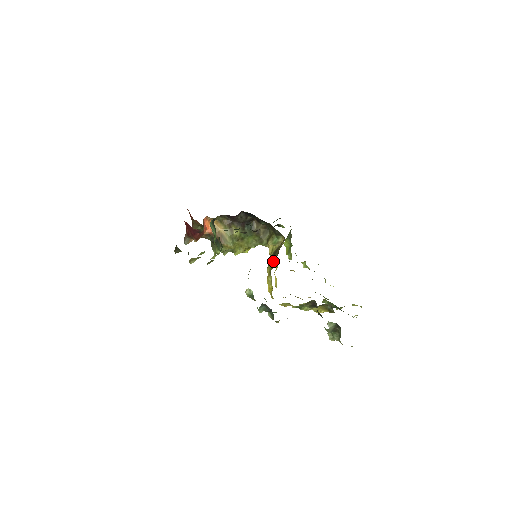
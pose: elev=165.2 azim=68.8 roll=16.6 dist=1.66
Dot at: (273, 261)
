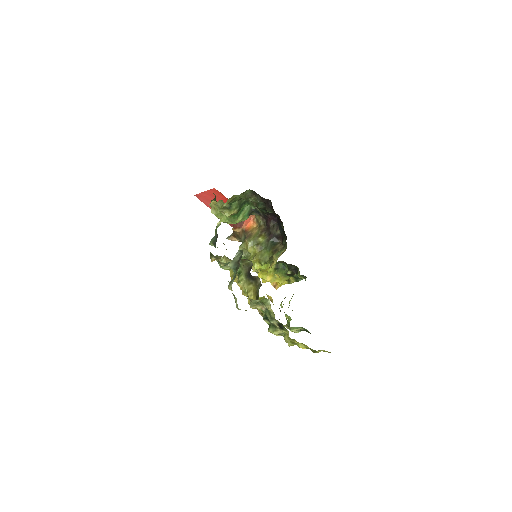
Dot at: occluded
